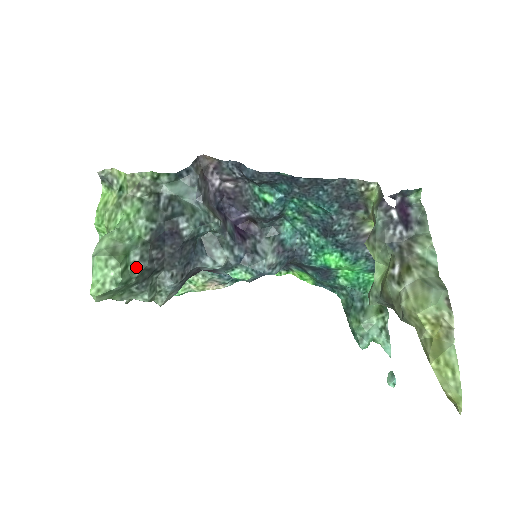
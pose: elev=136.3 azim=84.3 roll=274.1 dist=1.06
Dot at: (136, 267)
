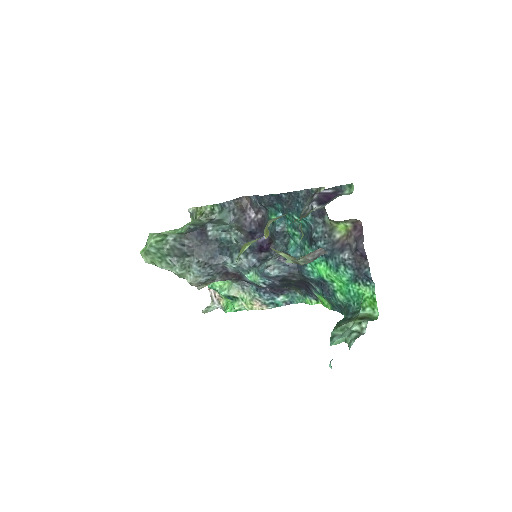
Dot at: (168, 243)
